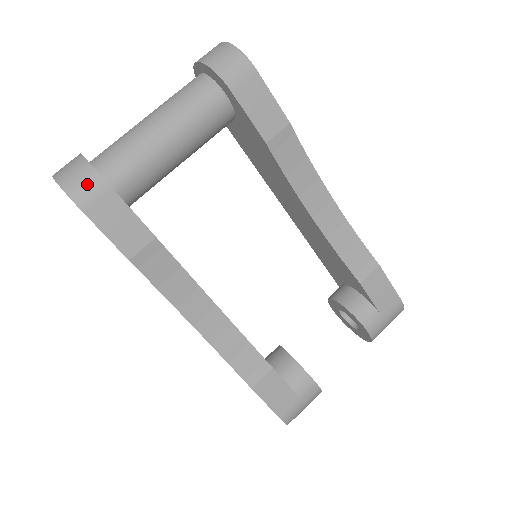
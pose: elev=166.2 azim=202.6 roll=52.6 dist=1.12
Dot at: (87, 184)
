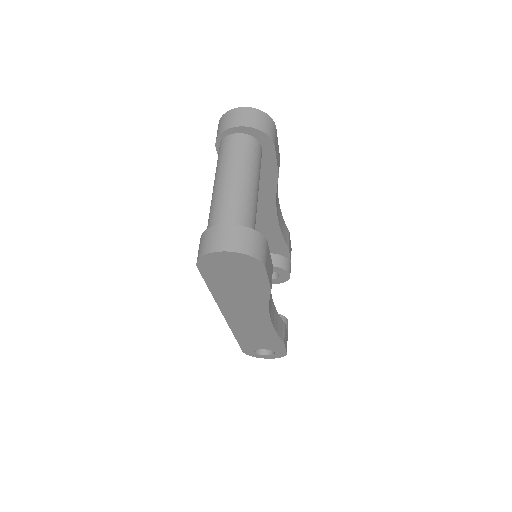
Dot at: (262, 246)
